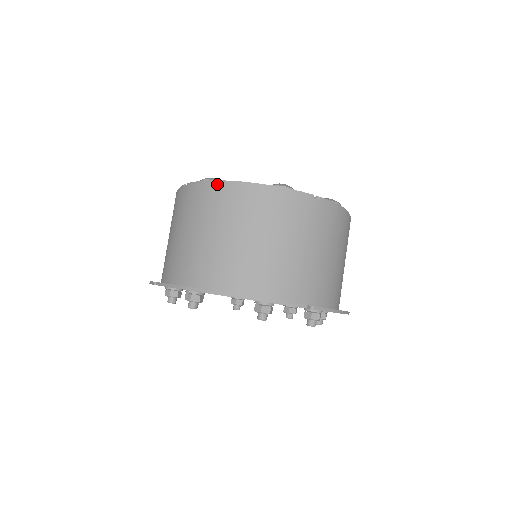
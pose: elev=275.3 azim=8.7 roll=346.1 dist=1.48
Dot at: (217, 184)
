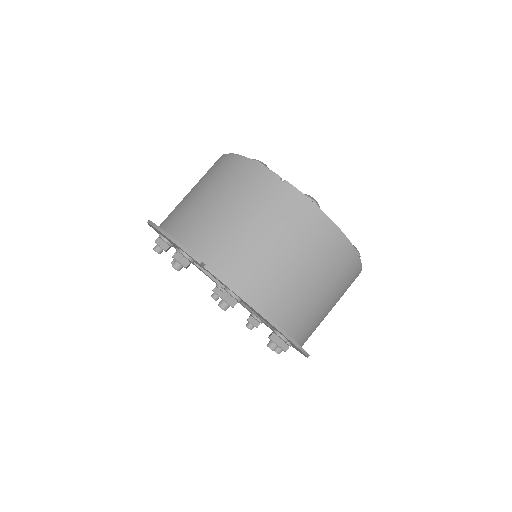
Dot at: (221, 156)
